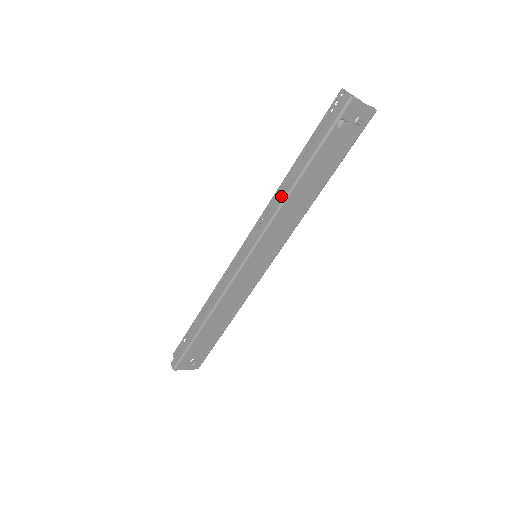
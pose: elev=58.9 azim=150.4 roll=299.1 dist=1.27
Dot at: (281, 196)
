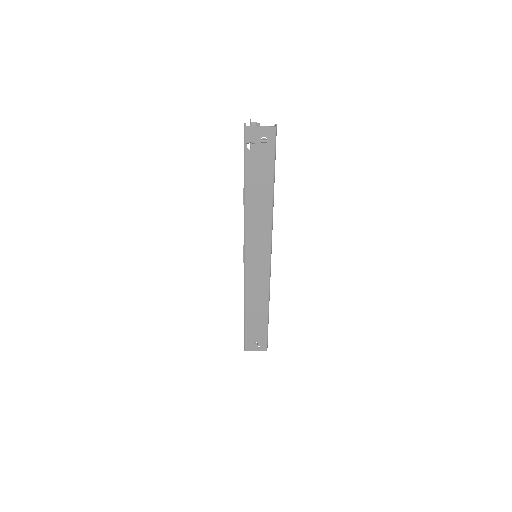
Dot at: (244, 208)
